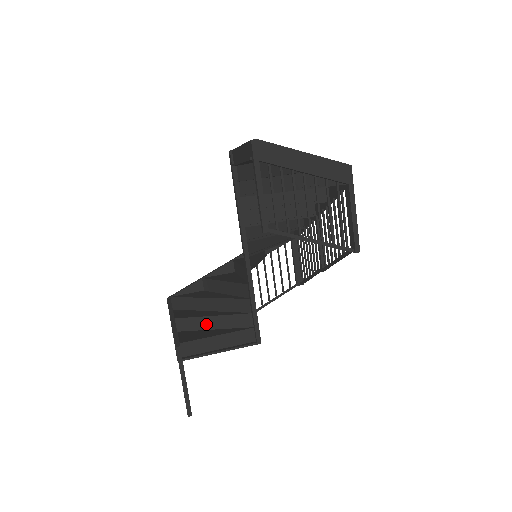
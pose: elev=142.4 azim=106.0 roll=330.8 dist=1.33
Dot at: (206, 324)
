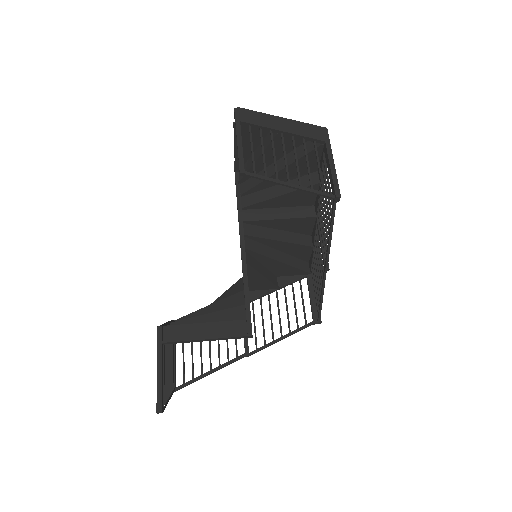
Dot at: occluded
